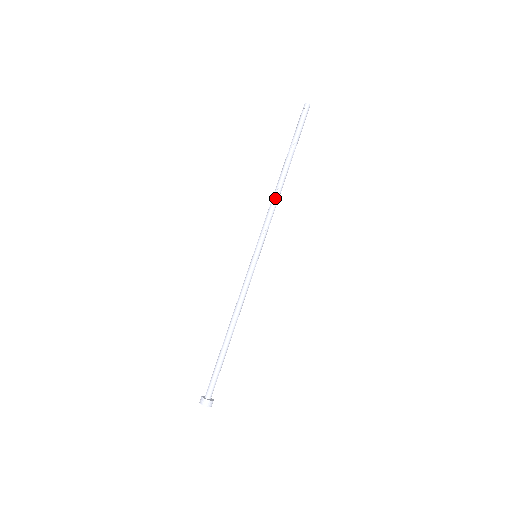
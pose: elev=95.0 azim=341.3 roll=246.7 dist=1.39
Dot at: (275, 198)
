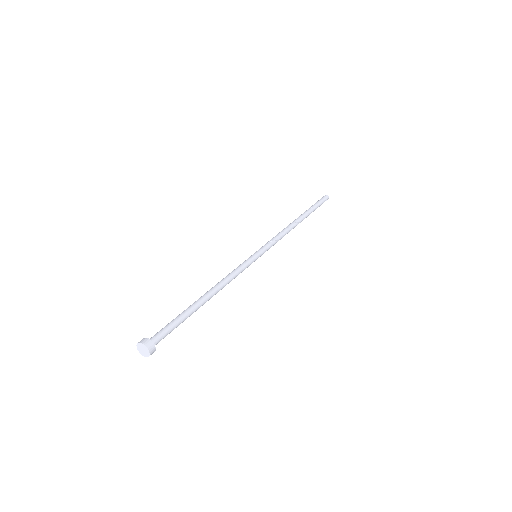
Dot at: (285, 228)
